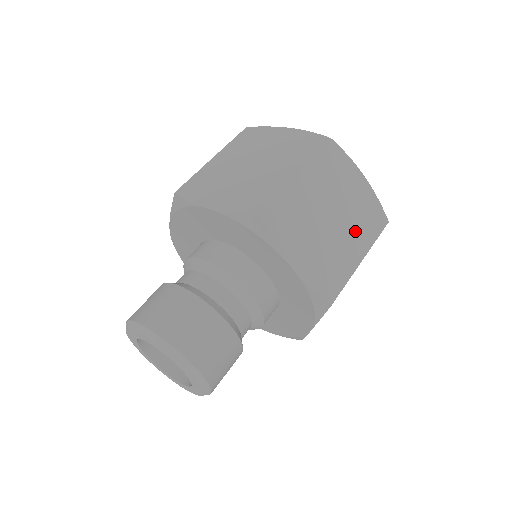
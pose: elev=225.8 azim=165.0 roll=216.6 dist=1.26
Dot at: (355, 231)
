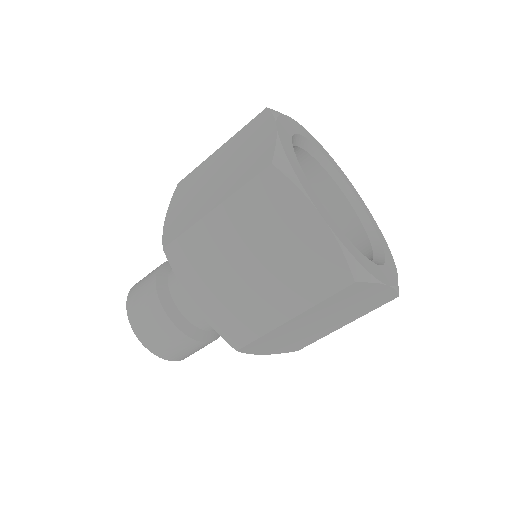
Dot at: (288, 284)
